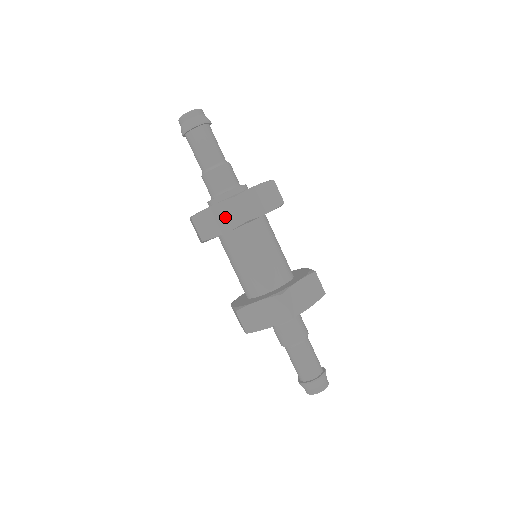
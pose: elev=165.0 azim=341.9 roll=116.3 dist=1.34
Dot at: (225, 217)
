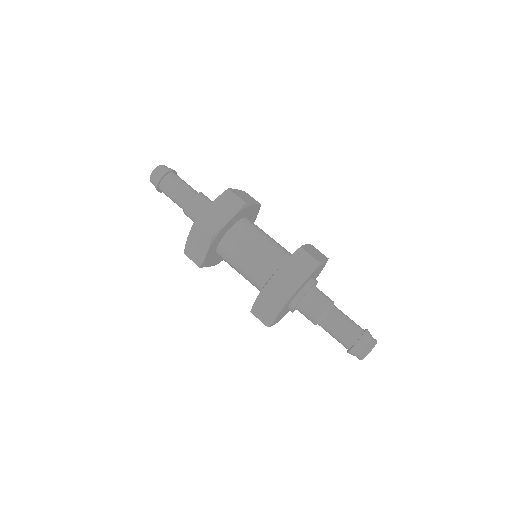
Dot at: (225, 208)
